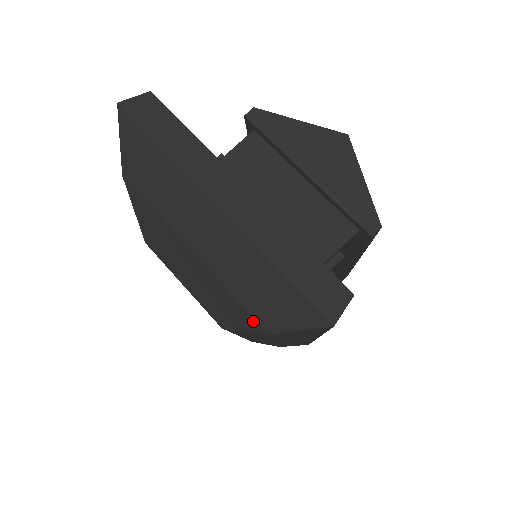
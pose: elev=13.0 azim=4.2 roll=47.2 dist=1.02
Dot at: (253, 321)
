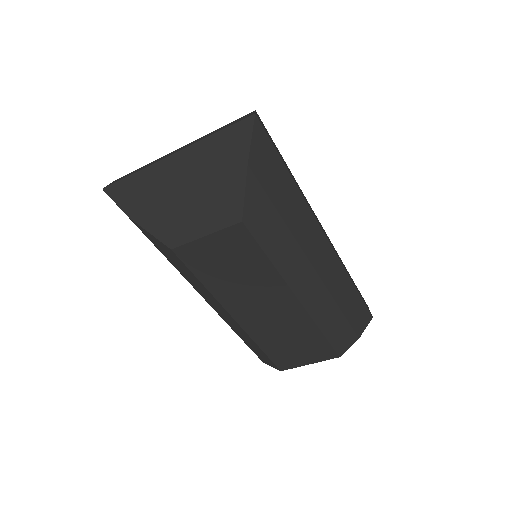
Dot at: (237, 173)
